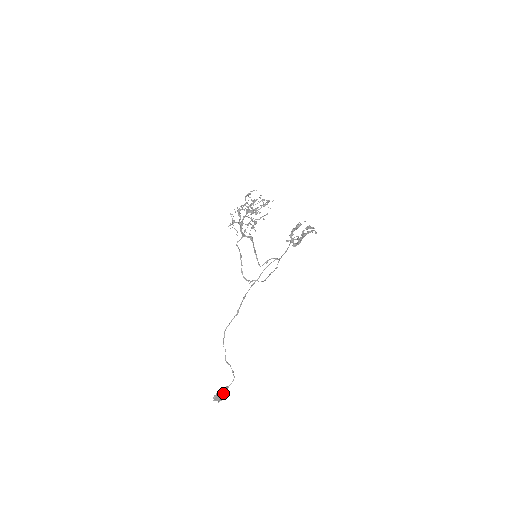
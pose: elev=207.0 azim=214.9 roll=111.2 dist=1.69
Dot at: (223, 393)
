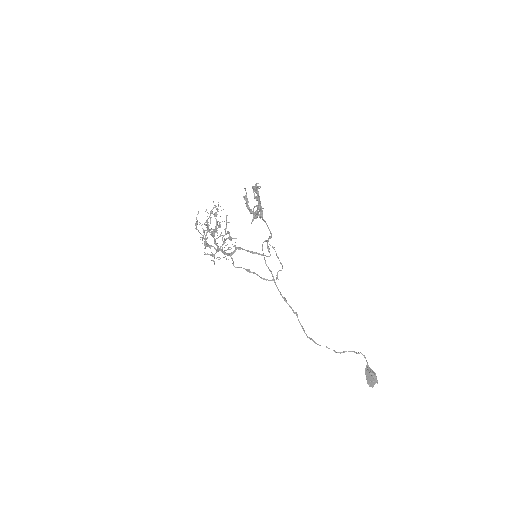
Dot at: (370, 375)
